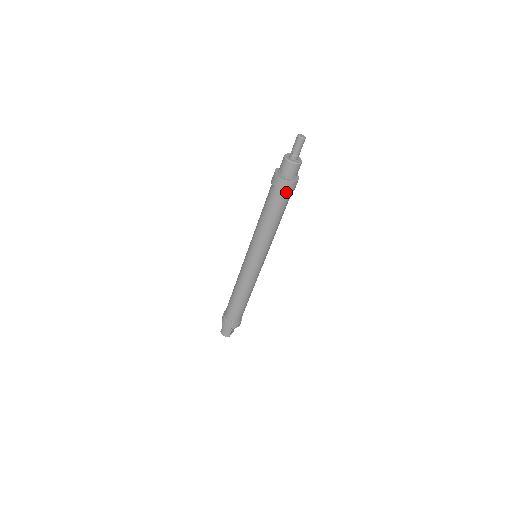
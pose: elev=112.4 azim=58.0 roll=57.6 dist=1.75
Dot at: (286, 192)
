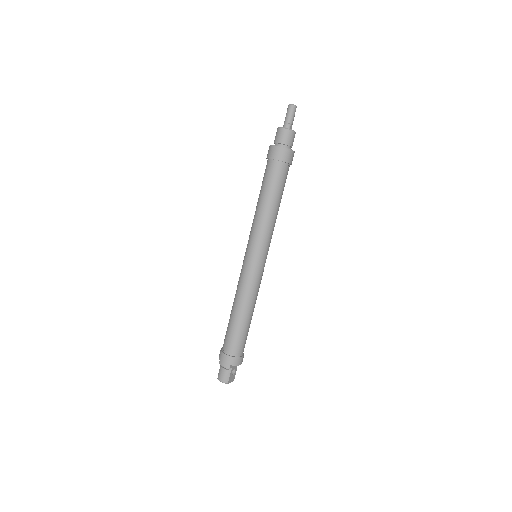
Dot at: (282, 162)
